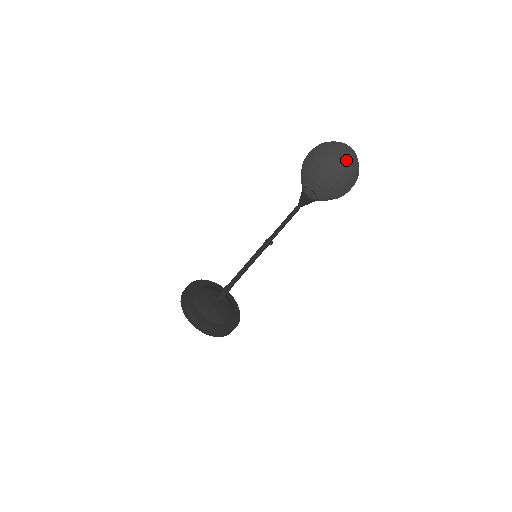
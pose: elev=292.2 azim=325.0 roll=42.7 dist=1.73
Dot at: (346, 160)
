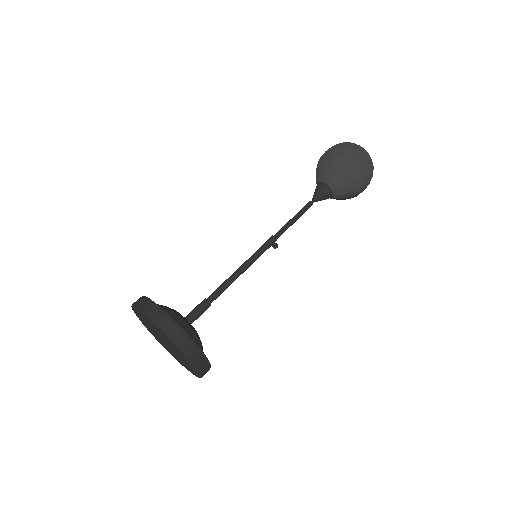
Dot at: (363, 148)
